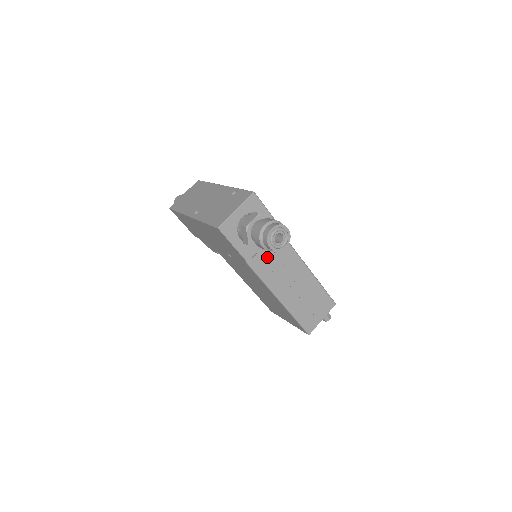
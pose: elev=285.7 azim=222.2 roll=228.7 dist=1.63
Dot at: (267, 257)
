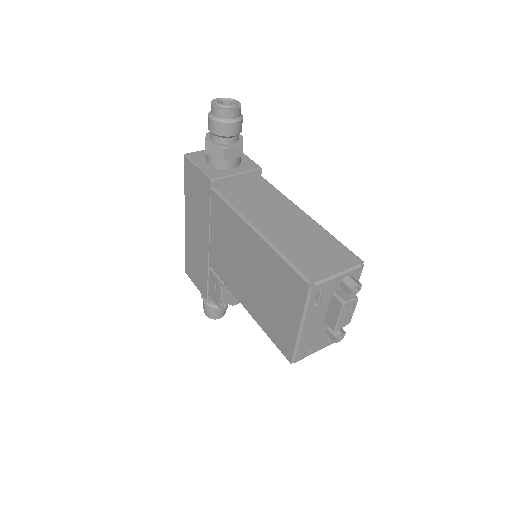
Dot at: (243, 191)
